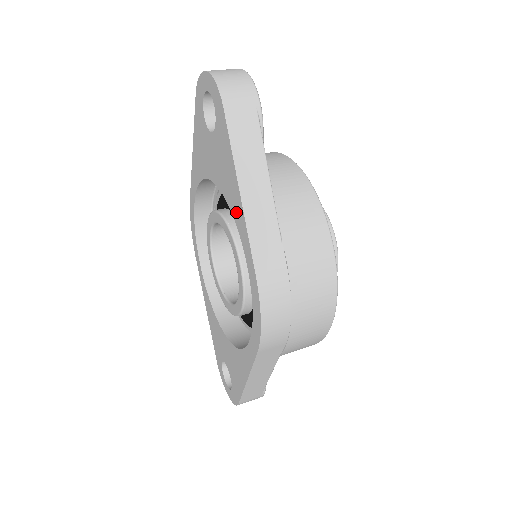
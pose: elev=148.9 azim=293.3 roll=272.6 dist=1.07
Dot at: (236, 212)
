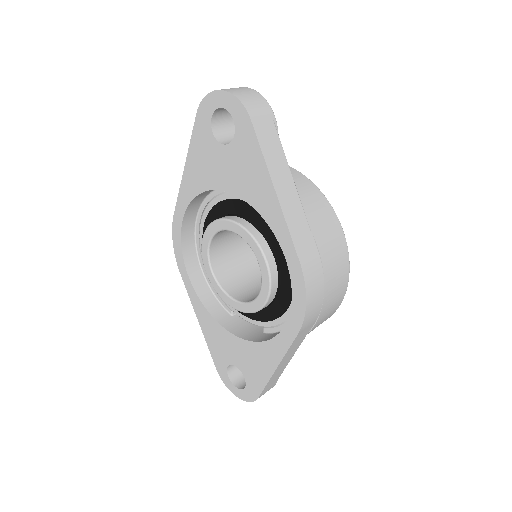
Dot at: (268, 211)
